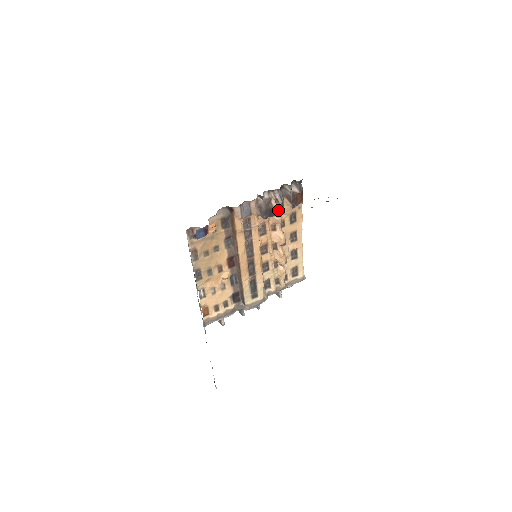
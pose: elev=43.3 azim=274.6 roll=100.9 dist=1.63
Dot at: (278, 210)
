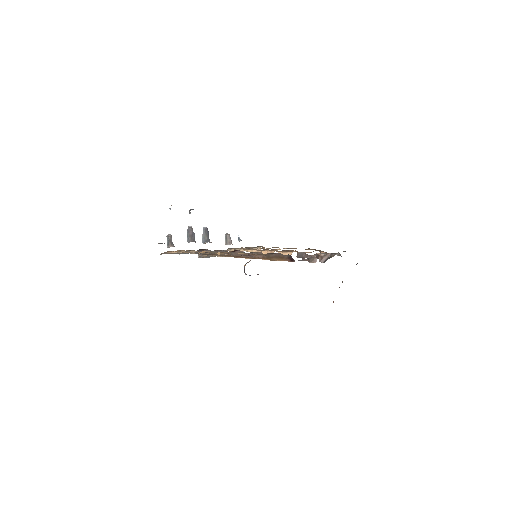
Dot at: (312, 259)
